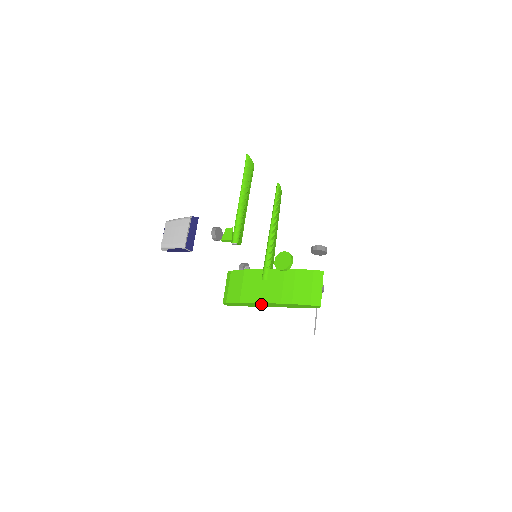
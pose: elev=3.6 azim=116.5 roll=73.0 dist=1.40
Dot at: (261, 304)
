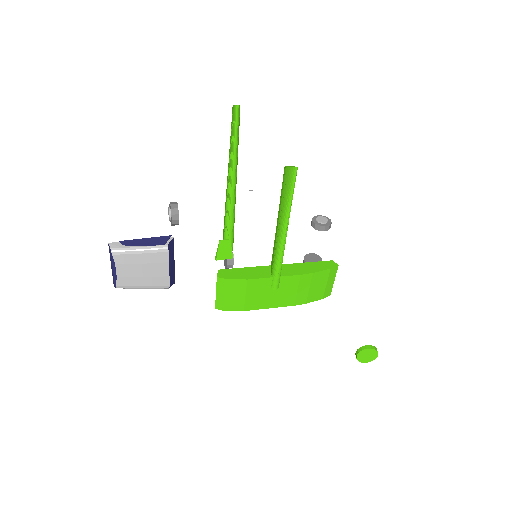
Dot at: occluded
